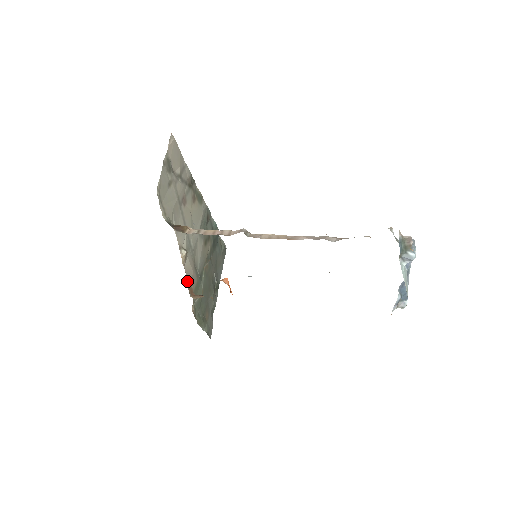
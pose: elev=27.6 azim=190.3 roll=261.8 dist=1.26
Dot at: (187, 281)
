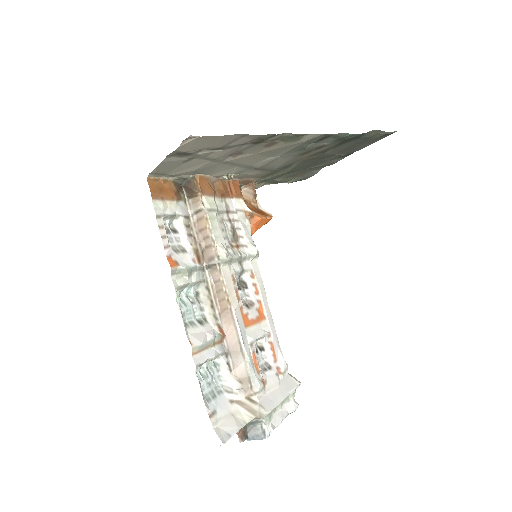
Dot at: (240, 180)
